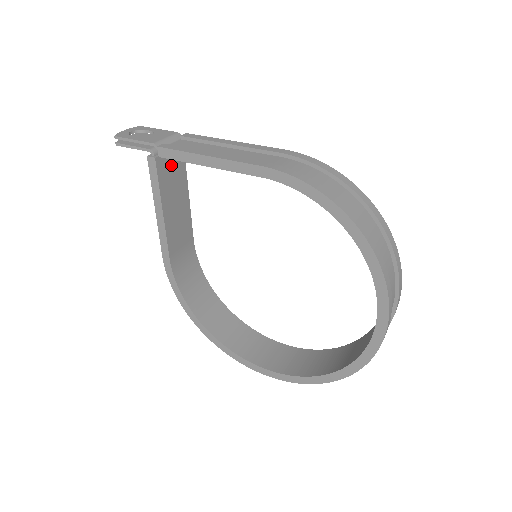
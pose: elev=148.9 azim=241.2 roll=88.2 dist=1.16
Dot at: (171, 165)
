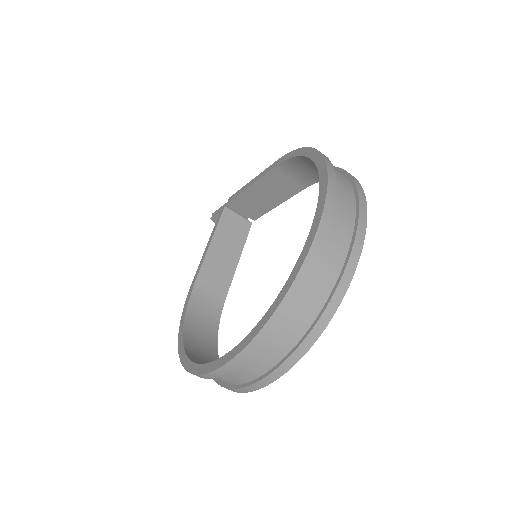
Dot at: (235, 224)
